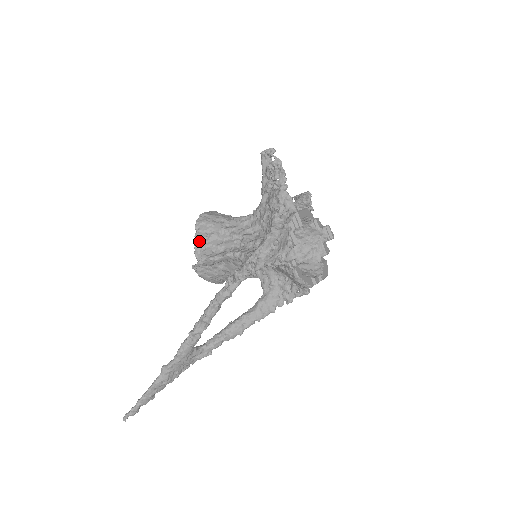
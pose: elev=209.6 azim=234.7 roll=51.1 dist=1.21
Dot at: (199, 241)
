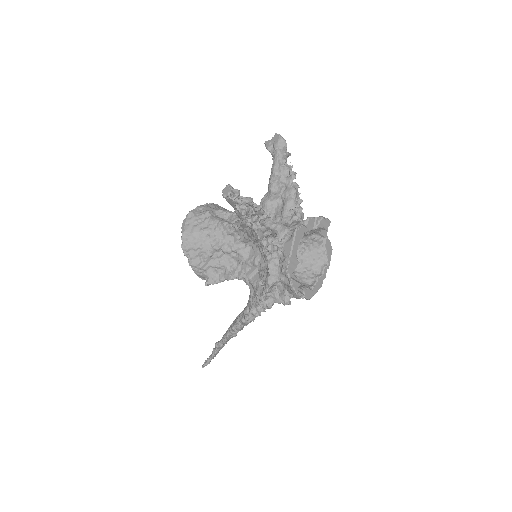
Dot at: (196, 268)
